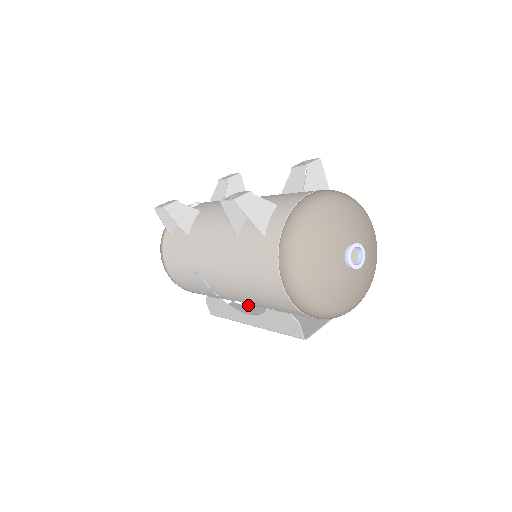
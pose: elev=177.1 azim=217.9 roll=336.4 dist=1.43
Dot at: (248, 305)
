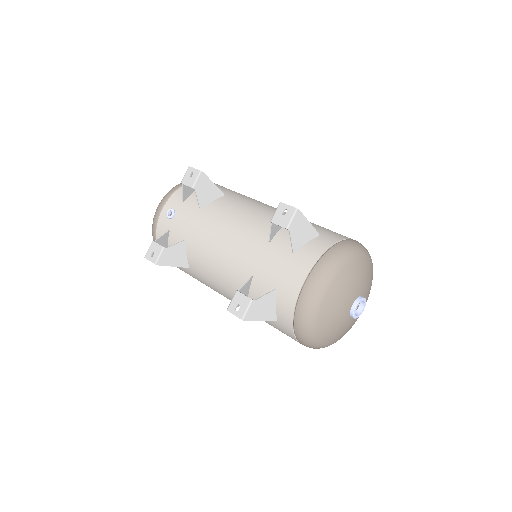
Dot at: occluded
